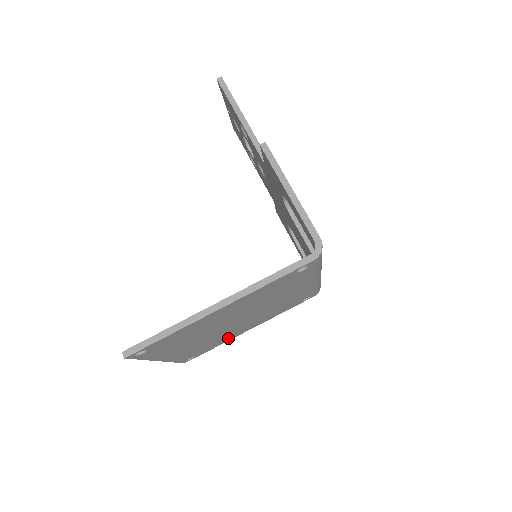
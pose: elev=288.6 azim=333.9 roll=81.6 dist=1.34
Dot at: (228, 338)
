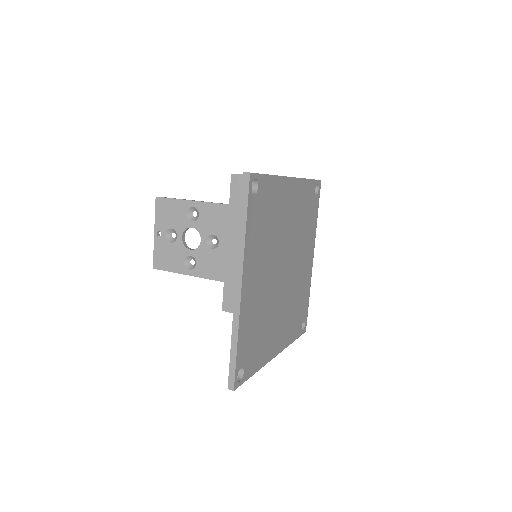
Dot at: (266, 349)
